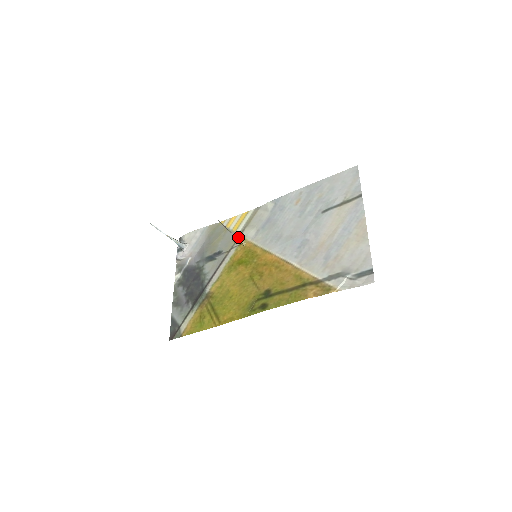
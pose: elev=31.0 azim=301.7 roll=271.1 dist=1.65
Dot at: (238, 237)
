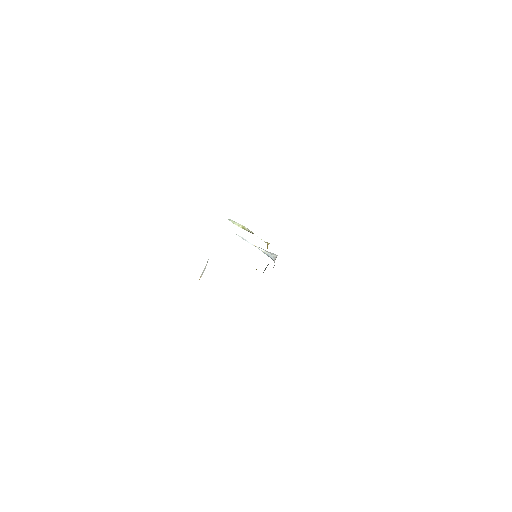
Dot at: occluded
